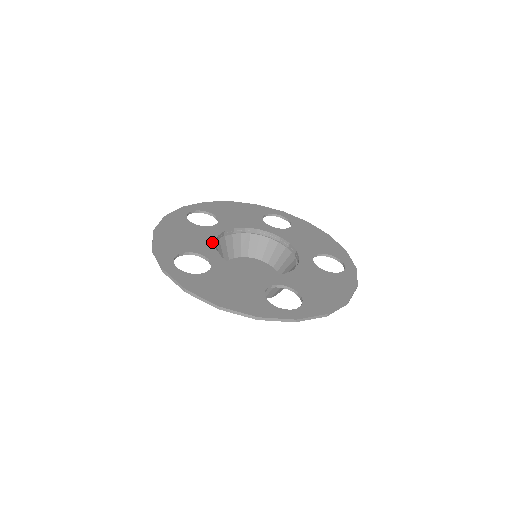
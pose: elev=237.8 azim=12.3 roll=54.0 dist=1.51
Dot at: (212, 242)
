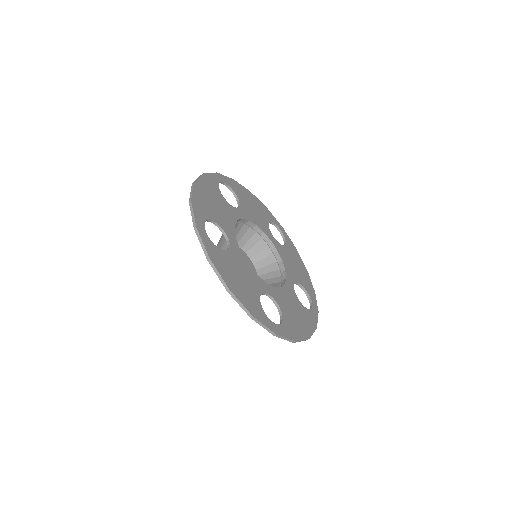
Dot at: (233, 224)
